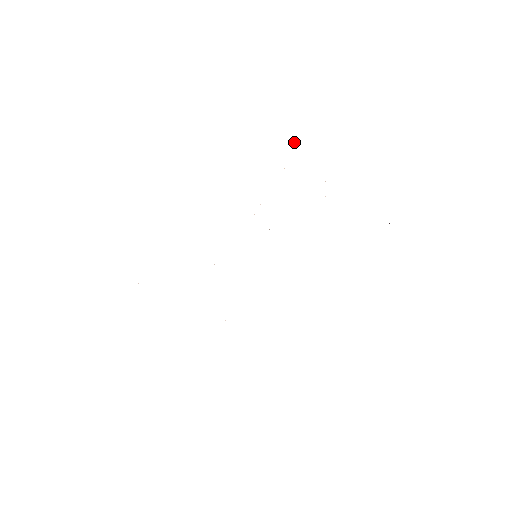
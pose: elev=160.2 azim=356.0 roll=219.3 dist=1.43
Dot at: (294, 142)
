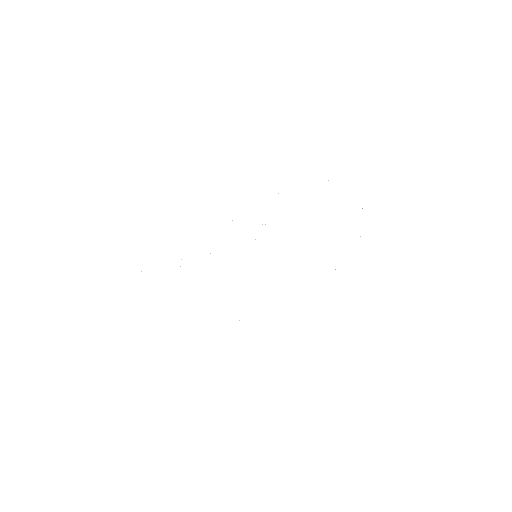
Dot at: occluded
